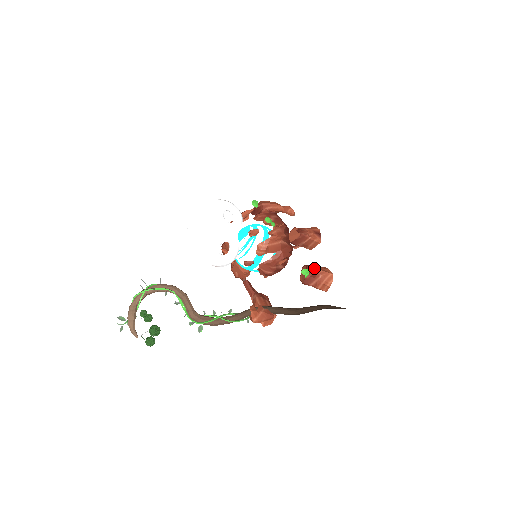
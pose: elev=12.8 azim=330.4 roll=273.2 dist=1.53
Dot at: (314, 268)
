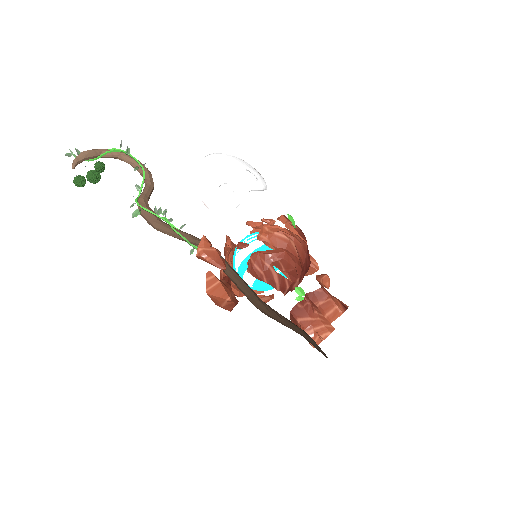
Dot at: (315, 305)
